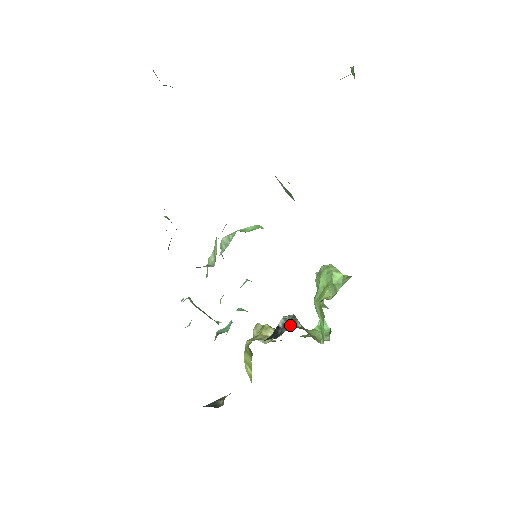
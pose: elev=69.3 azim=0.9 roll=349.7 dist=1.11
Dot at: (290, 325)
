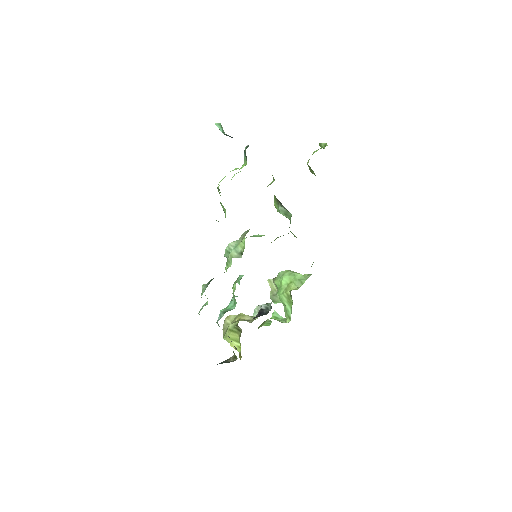
Dot at: occluded
